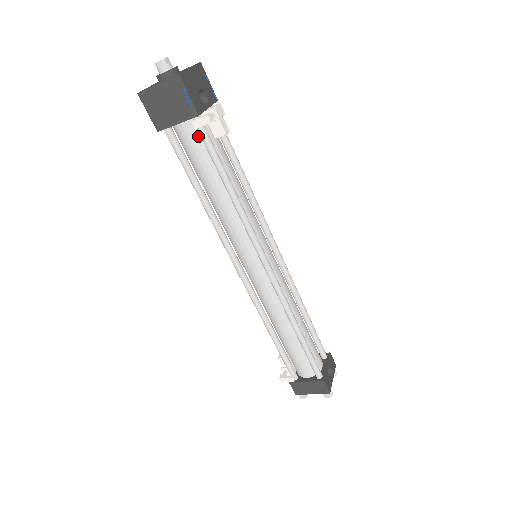
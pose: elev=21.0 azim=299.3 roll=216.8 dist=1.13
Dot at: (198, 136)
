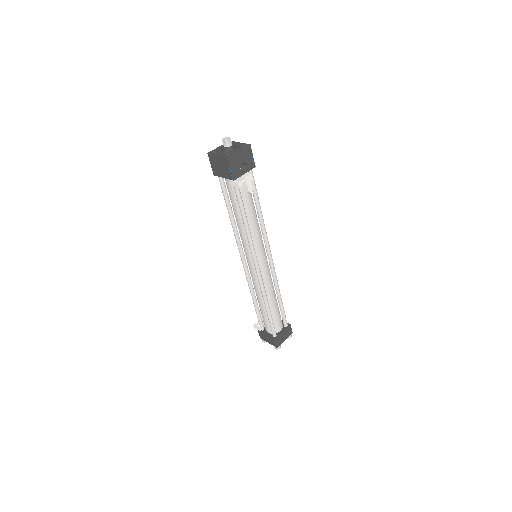
Dot at: occluded
